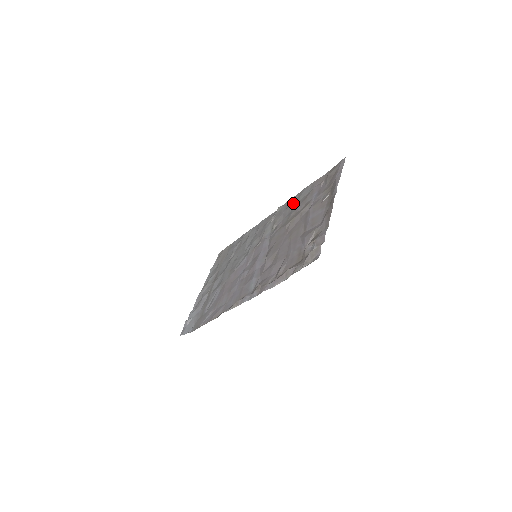
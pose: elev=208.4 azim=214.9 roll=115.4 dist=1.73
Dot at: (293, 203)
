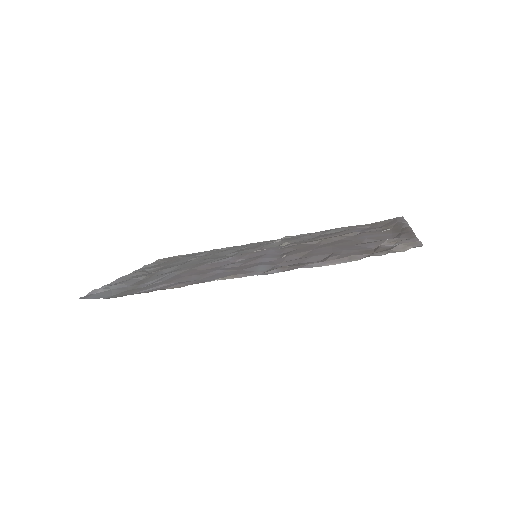
Dot at: (316, 234)
